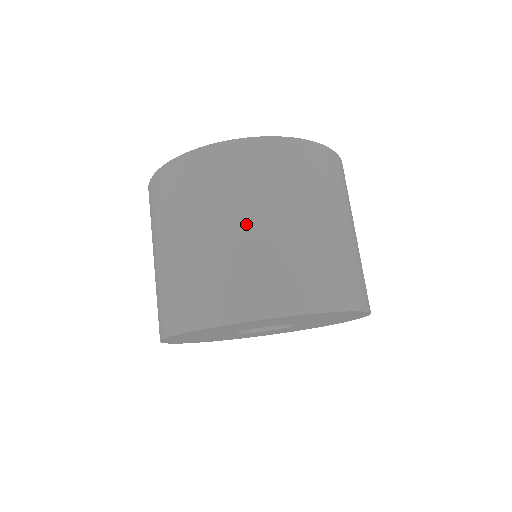
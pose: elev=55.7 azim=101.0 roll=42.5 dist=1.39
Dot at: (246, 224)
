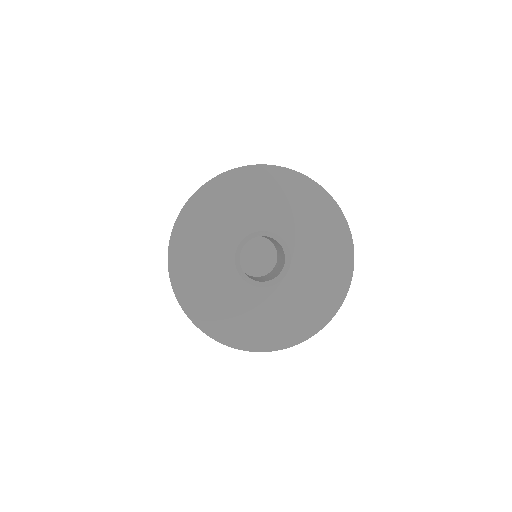
Dot at: occluded
